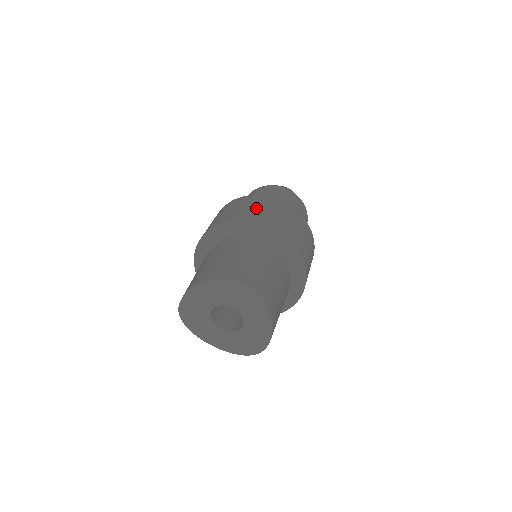
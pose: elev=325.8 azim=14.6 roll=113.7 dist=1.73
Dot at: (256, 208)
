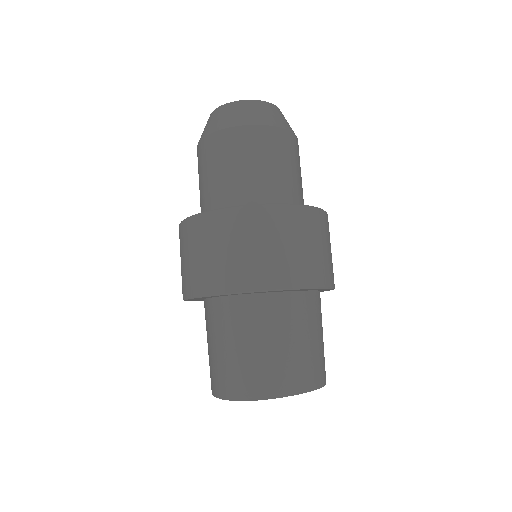
Dot at: (196, 257)
